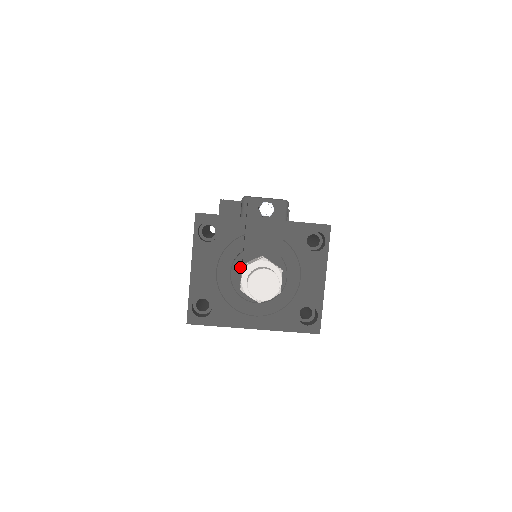
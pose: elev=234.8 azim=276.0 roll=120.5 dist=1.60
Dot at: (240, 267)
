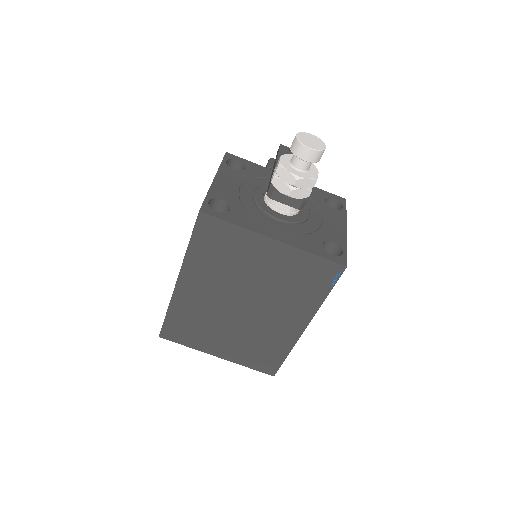
Dot at: (264, 192)
